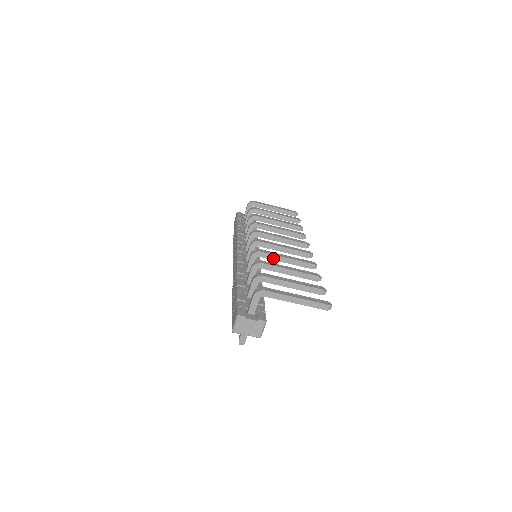
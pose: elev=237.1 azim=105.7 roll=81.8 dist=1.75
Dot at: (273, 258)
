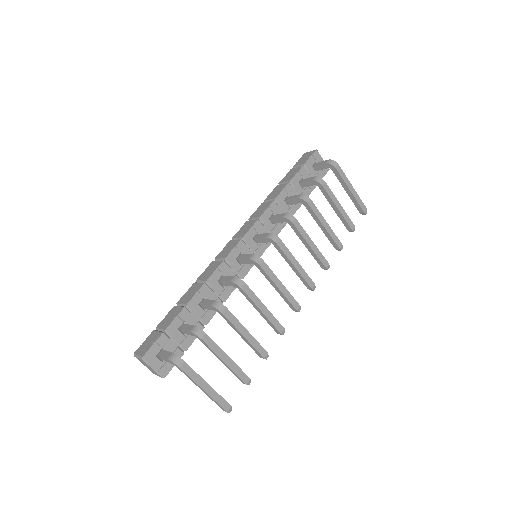
Dot at: (249, 300)
